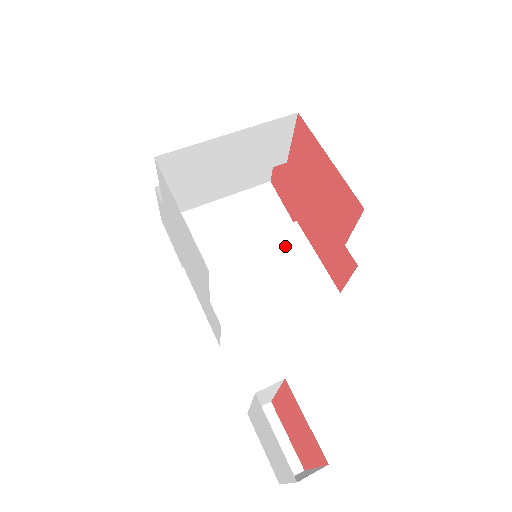
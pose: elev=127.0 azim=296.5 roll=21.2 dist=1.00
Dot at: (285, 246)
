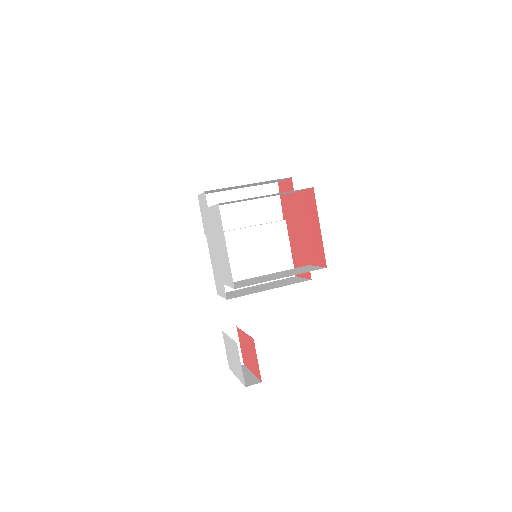
Dot at: (273, 237)
